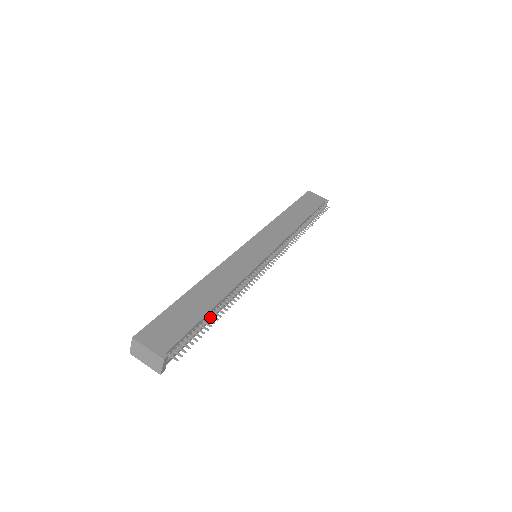
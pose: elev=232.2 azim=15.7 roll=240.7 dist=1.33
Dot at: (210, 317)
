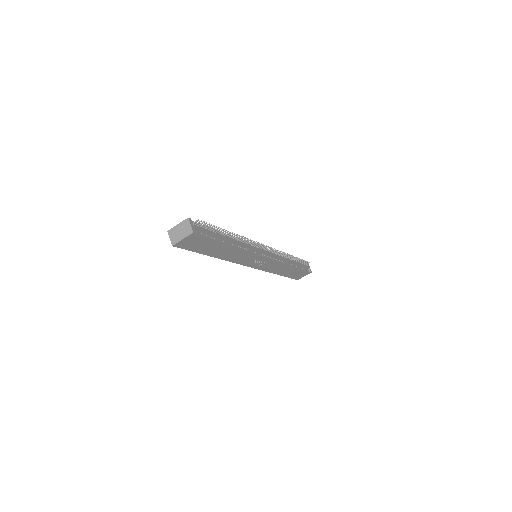
Dot at: (222, 236)
